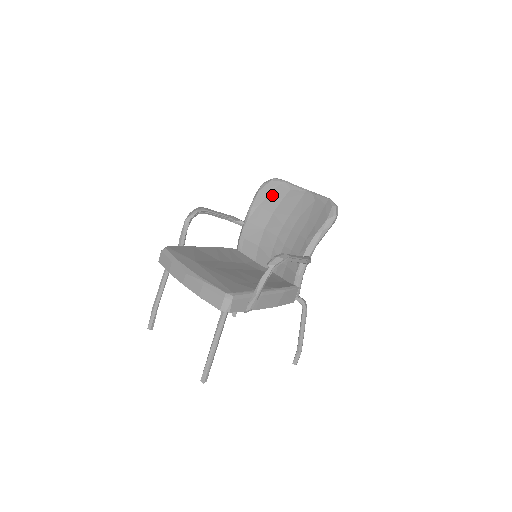
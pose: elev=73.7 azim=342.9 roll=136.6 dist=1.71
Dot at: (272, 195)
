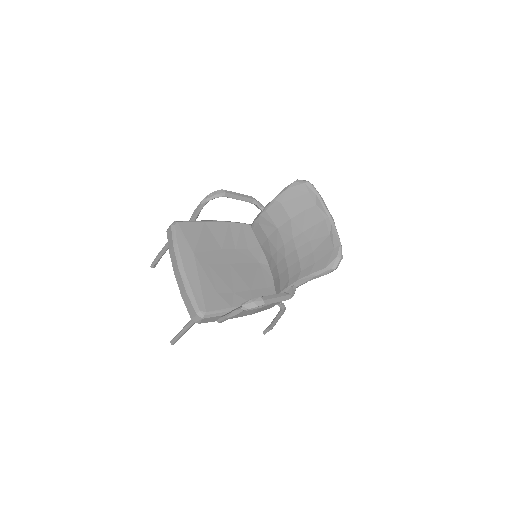
Dot at: (298, 200)
